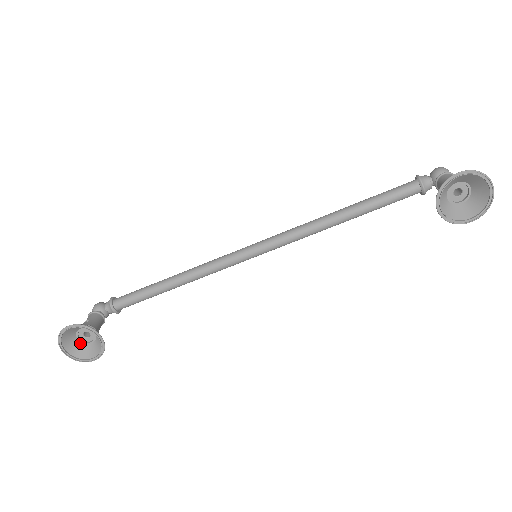
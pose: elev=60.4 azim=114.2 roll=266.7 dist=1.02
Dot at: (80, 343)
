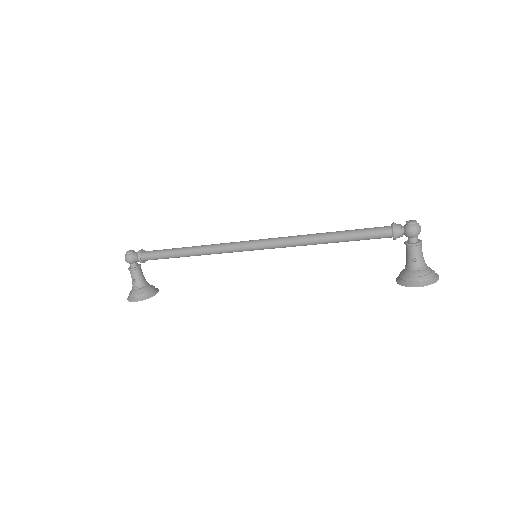
Dot at: occluded
